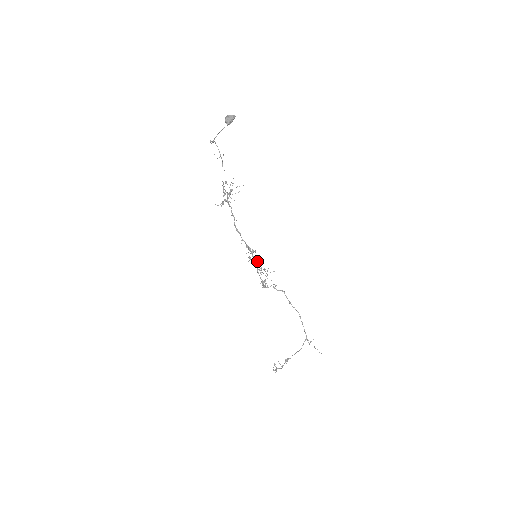
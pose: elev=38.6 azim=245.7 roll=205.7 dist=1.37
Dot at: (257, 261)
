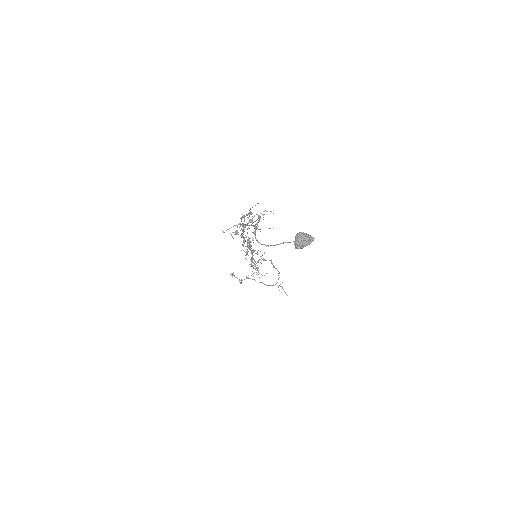
Dot at: occluded
